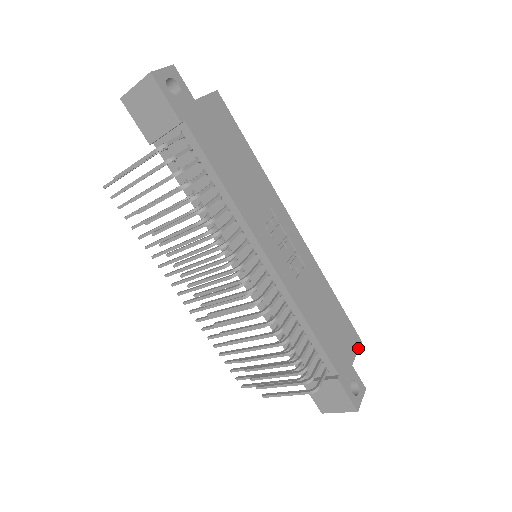
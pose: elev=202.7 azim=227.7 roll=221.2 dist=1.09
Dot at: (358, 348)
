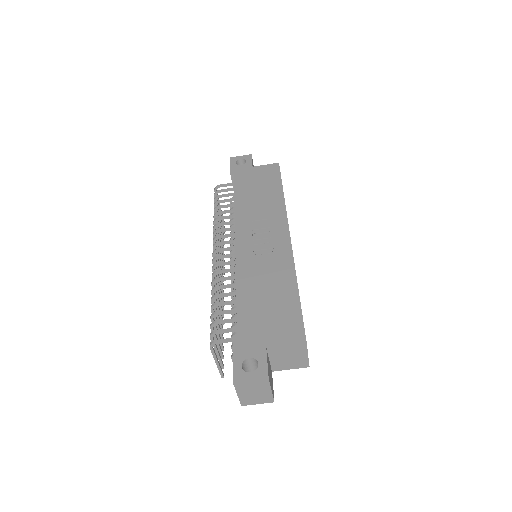
Dot at: (293, 343)
